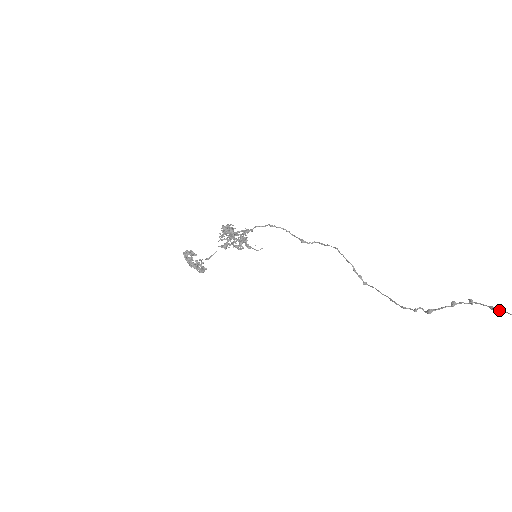
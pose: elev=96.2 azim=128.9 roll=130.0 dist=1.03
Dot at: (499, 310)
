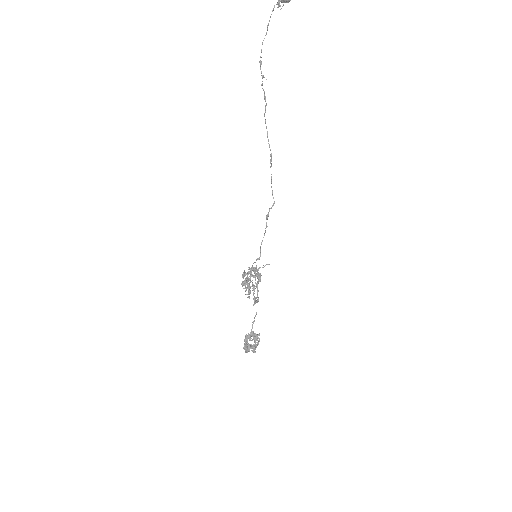
Dot at: occluded
